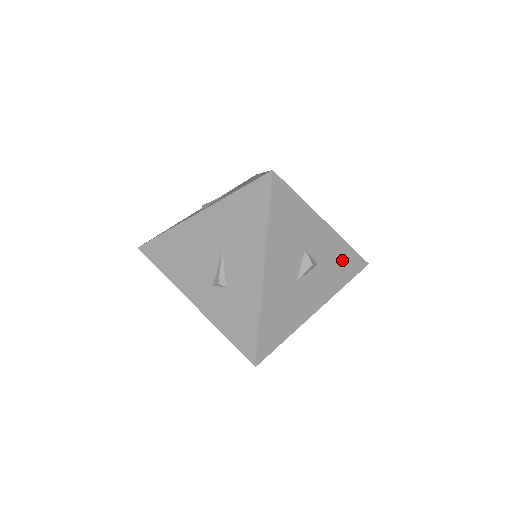
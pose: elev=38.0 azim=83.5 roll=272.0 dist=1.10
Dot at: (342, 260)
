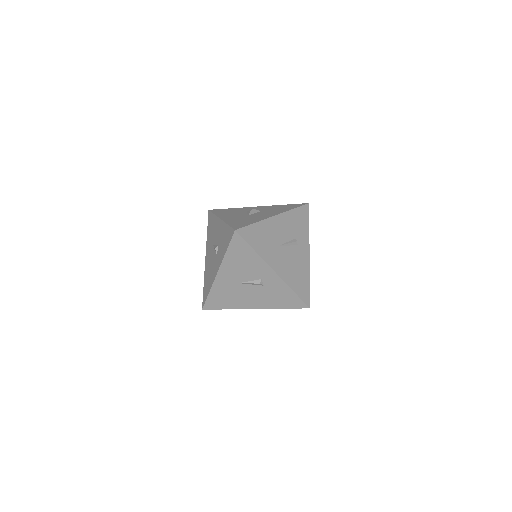
Dot at: (282, 207)
